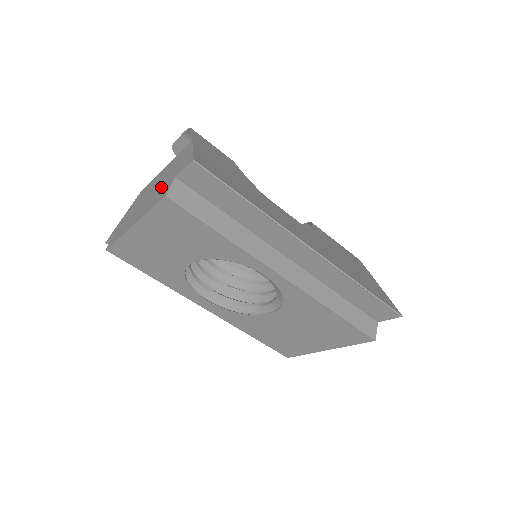
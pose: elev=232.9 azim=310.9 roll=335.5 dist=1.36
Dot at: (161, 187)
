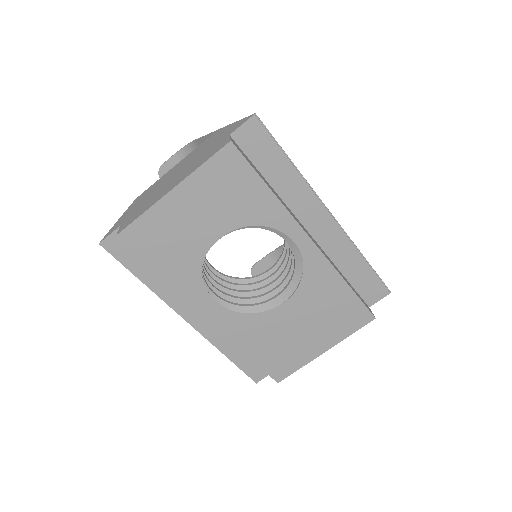
Dot at: (203, 154)
